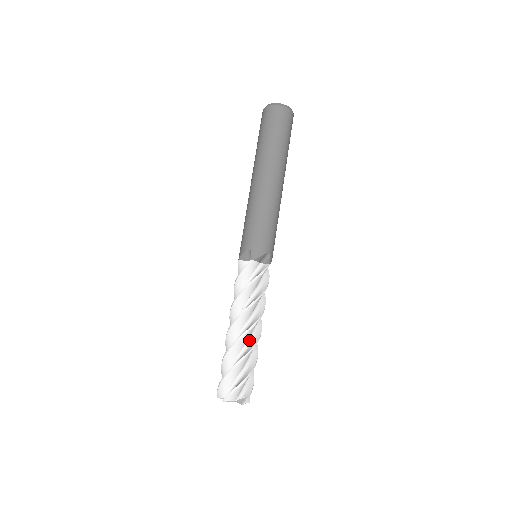
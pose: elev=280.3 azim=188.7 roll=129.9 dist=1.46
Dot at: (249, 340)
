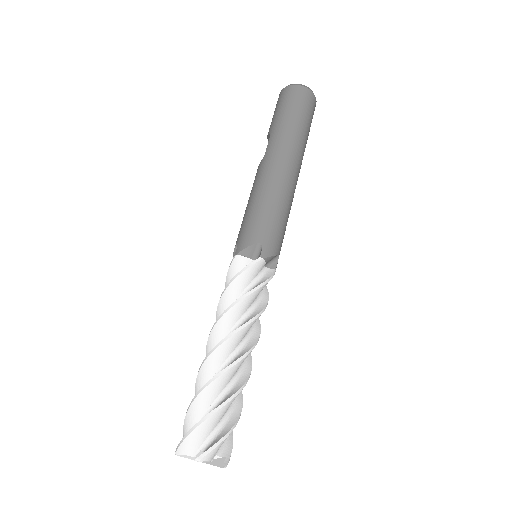
Dot at: (239, 369)
